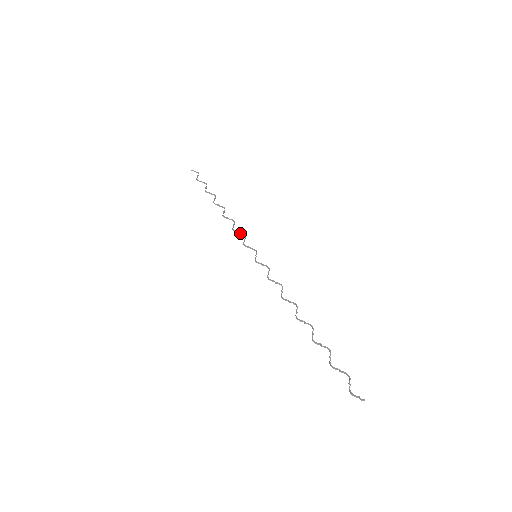
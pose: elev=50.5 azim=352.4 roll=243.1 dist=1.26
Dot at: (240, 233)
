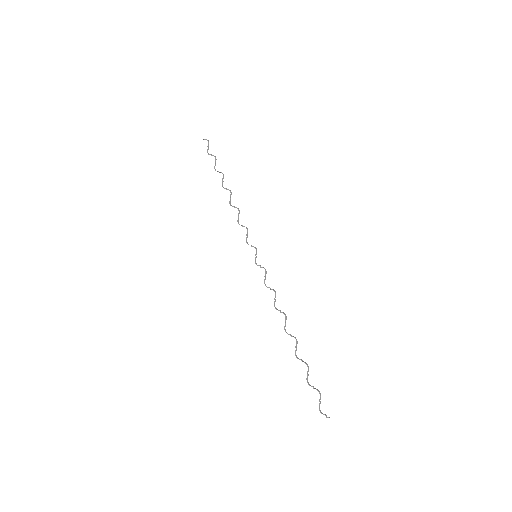
Dot at: occluded
